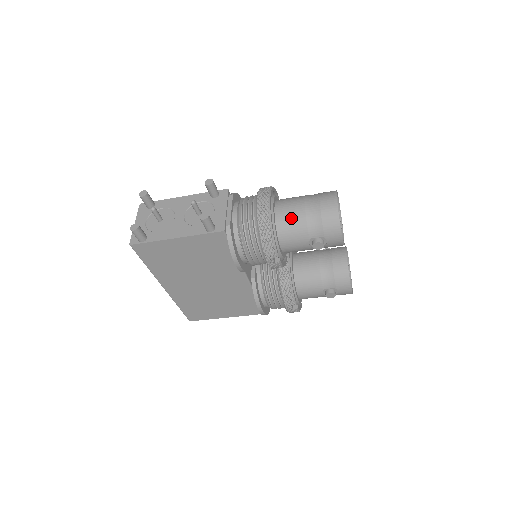
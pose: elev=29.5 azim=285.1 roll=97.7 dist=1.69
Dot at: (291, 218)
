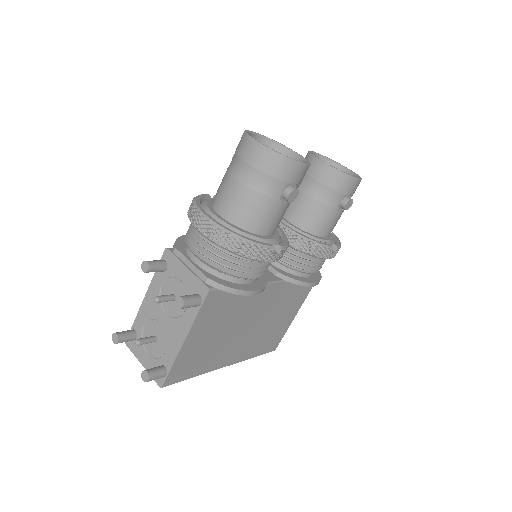
Dot at: (243, 206)
